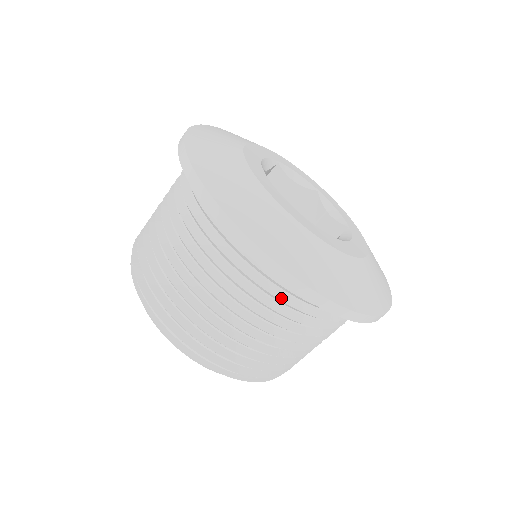
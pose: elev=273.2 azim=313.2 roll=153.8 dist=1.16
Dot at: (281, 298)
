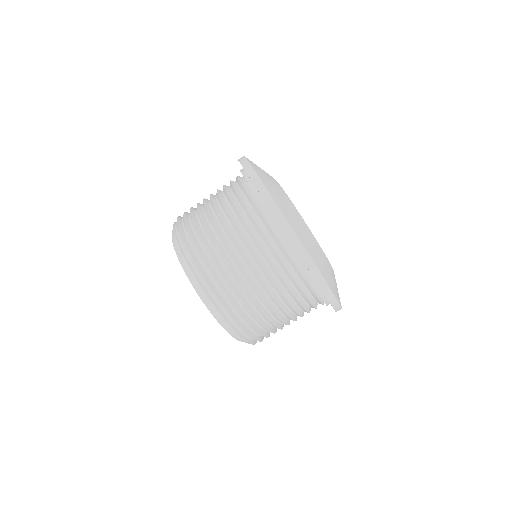
Dot at: (291, 273)
